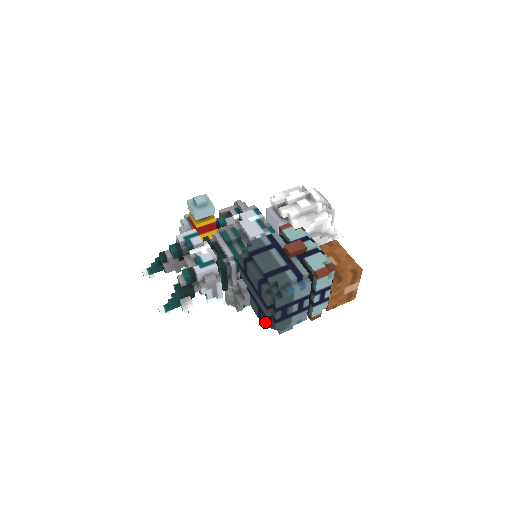
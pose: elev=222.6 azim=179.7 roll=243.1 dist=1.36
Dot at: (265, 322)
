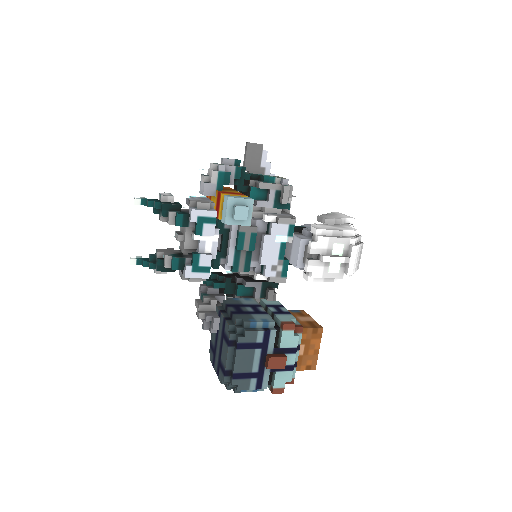
Dot at: (211, 360)
